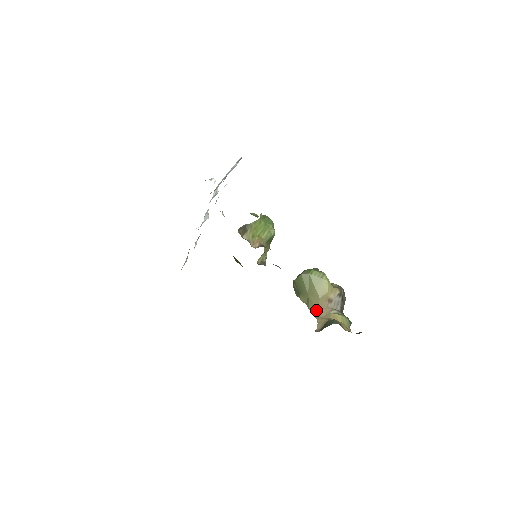
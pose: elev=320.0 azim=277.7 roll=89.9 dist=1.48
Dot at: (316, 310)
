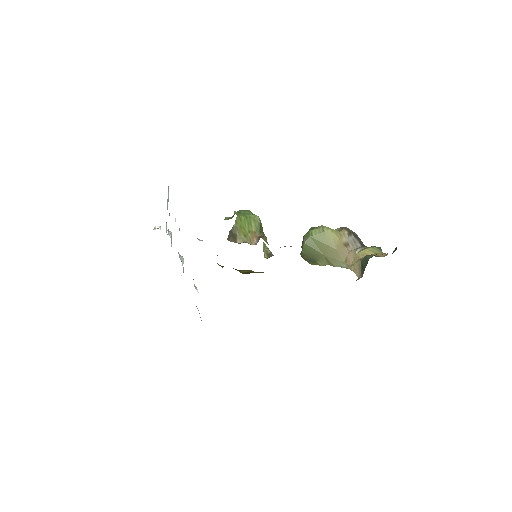
Dot at: (342, 262)
